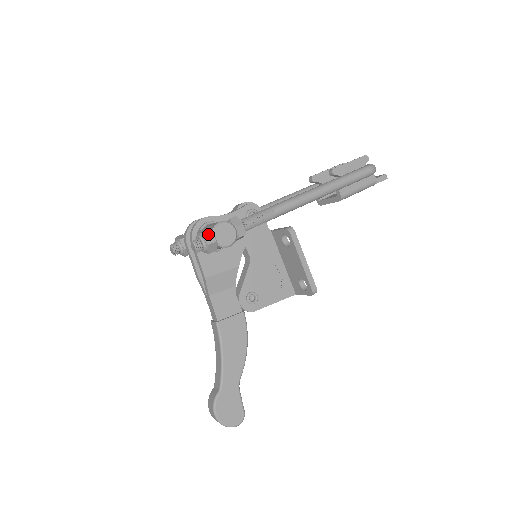
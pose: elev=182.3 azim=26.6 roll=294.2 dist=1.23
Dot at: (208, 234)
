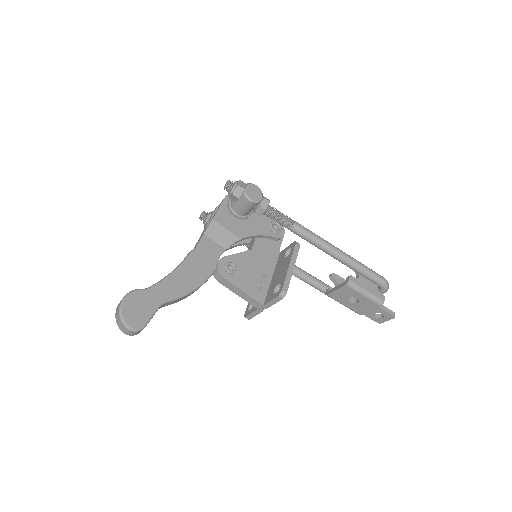
Dot at: (243, 183)
